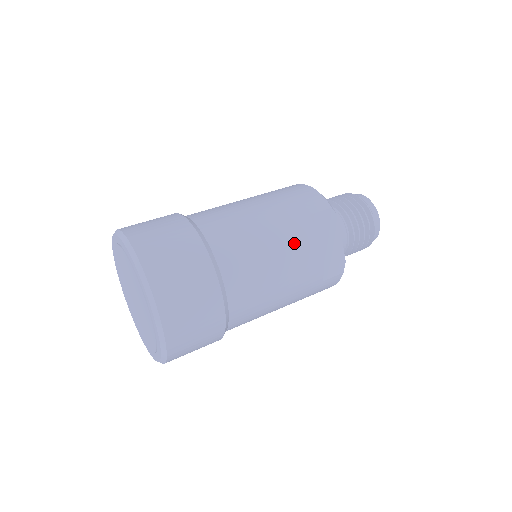
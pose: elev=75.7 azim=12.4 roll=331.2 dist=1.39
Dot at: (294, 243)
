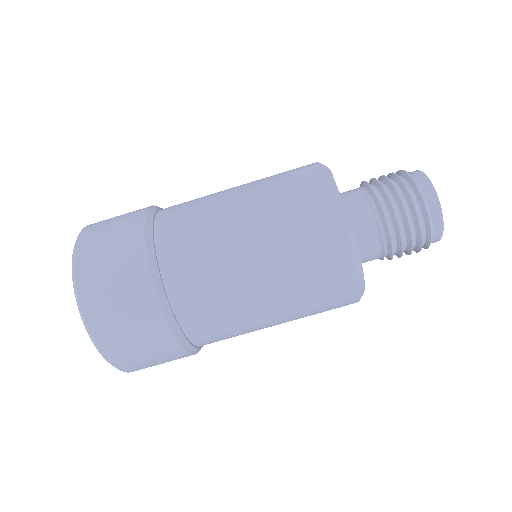
Dot at: (254, 197)
